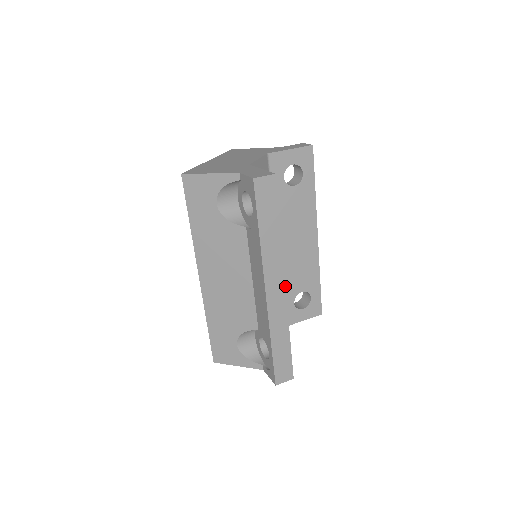
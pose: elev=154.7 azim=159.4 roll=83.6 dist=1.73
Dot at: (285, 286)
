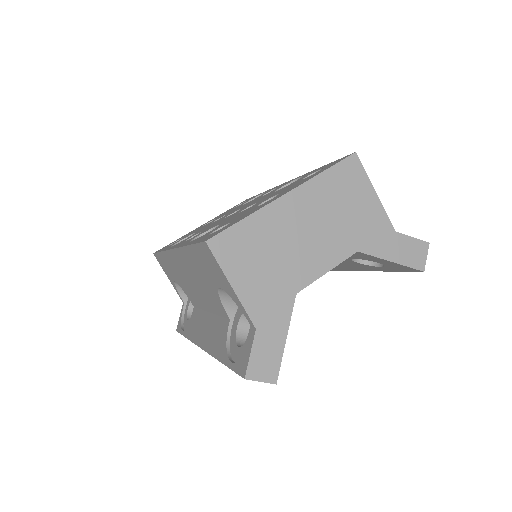
Dot at: occluded
